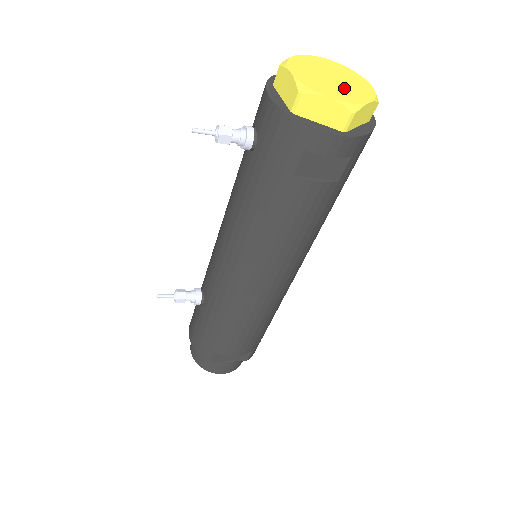
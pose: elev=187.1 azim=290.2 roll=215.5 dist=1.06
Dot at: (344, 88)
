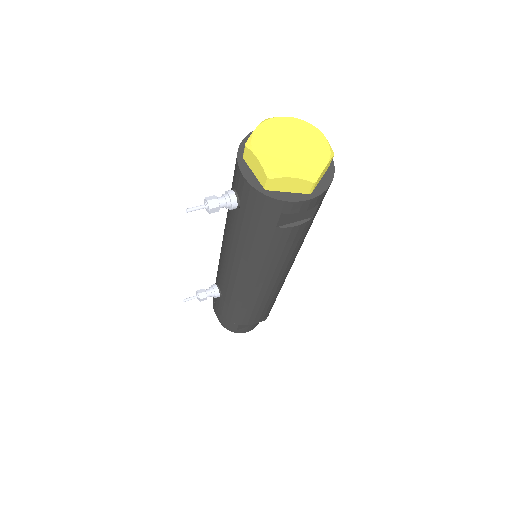
Dot at: (303, 156)
